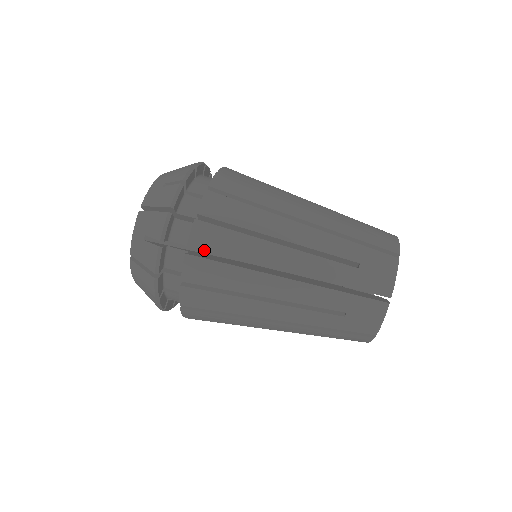
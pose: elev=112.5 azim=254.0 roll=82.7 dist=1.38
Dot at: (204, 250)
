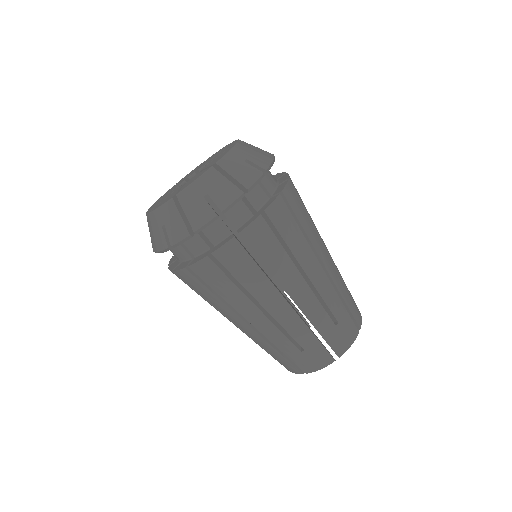
Dot at: occluded
